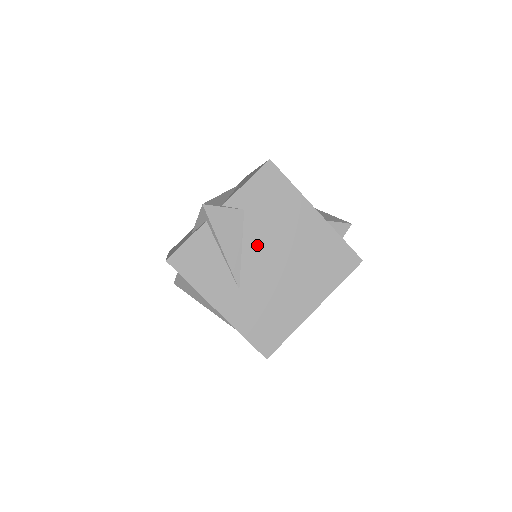
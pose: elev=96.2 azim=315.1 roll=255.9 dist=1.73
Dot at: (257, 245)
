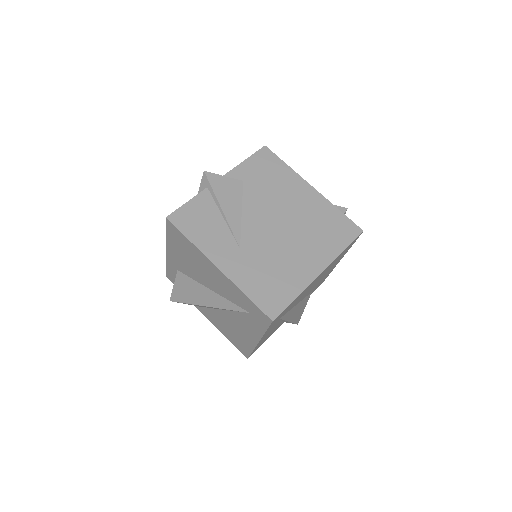
Dot at: (257, 210)
